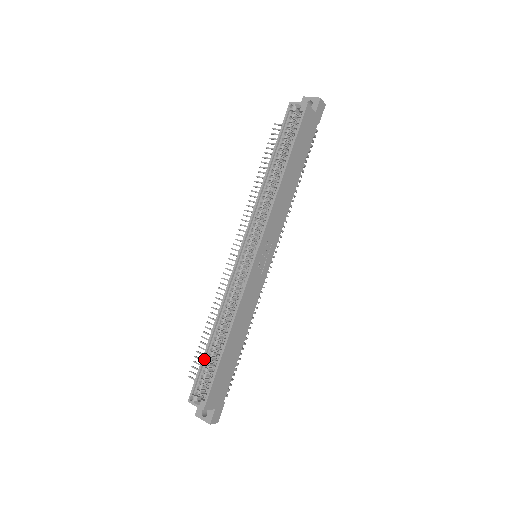
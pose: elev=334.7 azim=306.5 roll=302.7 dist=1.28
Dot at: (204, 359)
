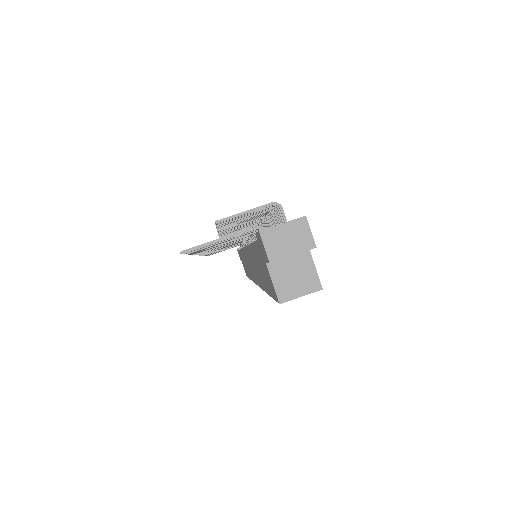
Dot at: occluded
